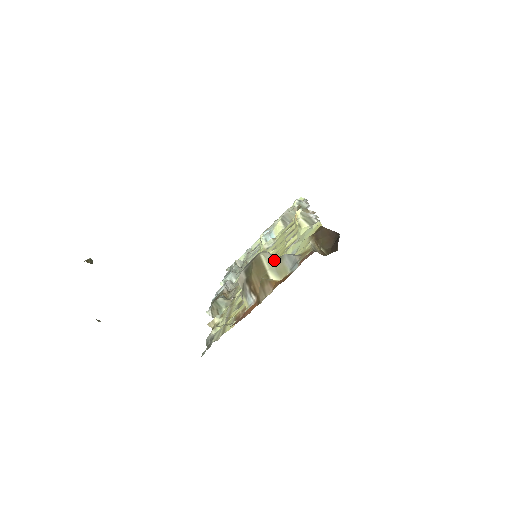
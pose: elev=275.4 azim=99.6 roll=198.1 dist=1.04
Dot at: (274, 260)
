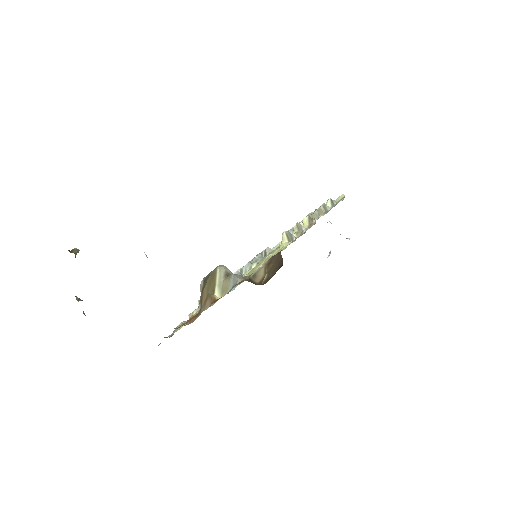
Dot at: (225, 276)
